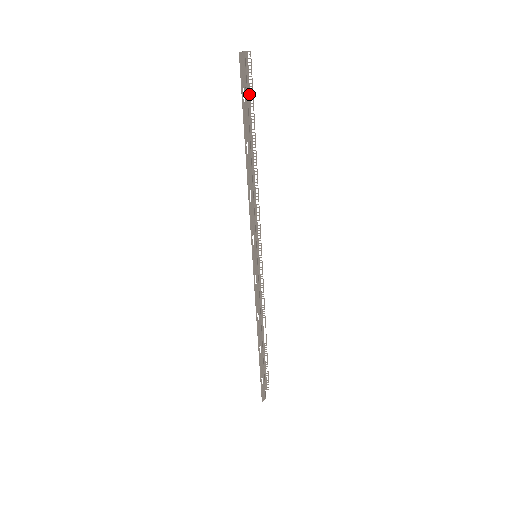
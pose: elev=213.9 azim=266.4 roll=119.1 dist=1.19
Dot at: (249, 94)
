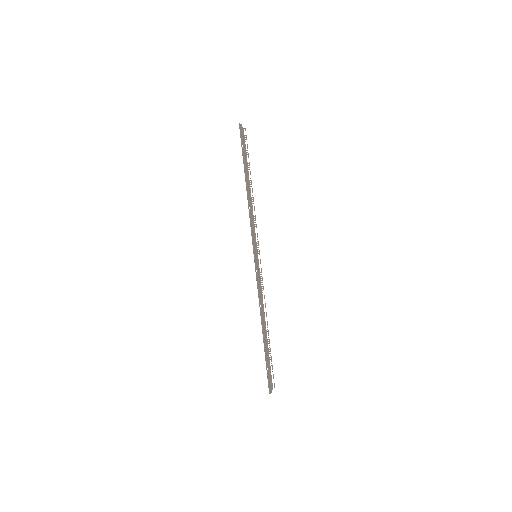
Dot at: occluded
